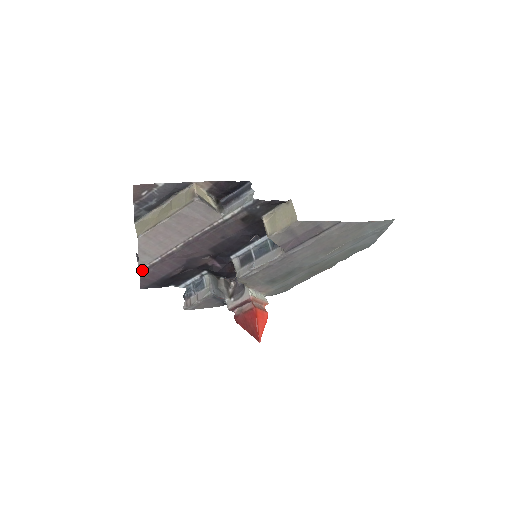
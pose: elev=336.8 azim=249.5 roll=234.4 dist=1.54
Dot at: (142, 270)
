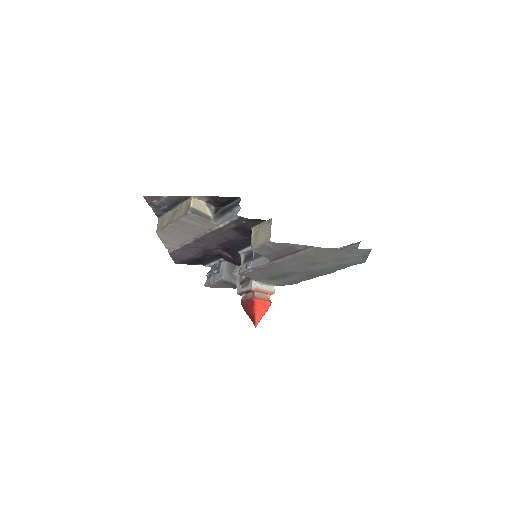
Dot at: (170, 252)
